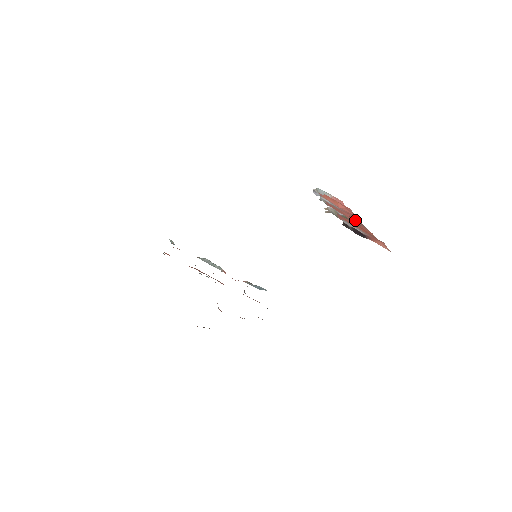
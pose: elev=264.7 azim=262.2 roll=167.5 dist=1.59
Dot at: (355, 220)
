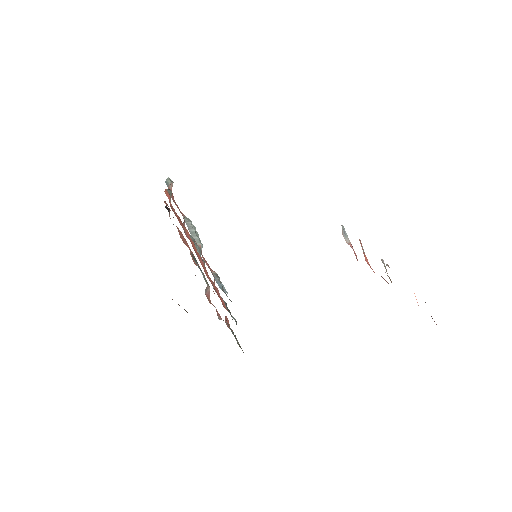
Dot at: occluded
